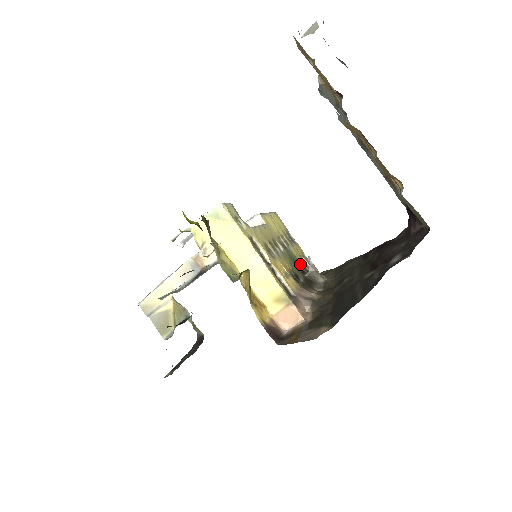
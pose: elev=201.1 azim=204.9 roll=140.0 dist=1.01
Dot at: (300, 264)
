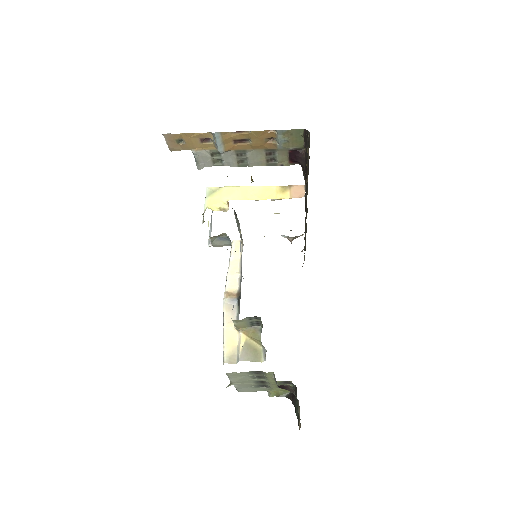
Dot at: occluded
